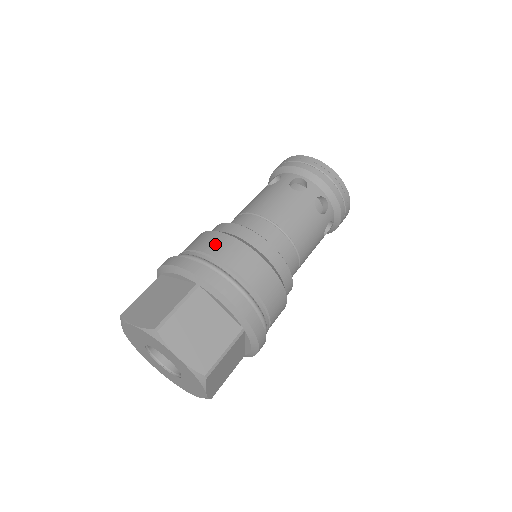
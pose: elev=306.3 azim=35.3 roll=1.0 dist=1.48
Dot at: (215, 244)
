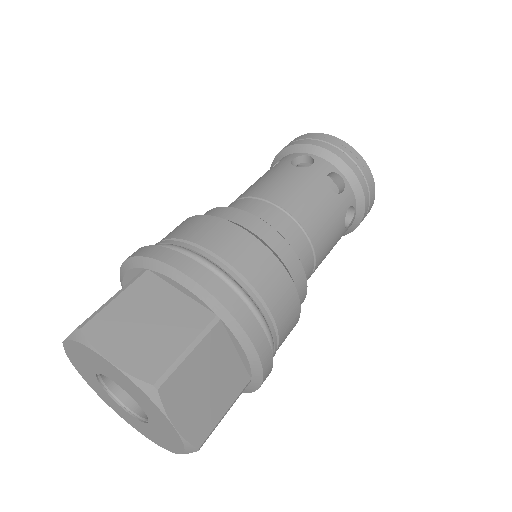
Dot at: (243, 252)
